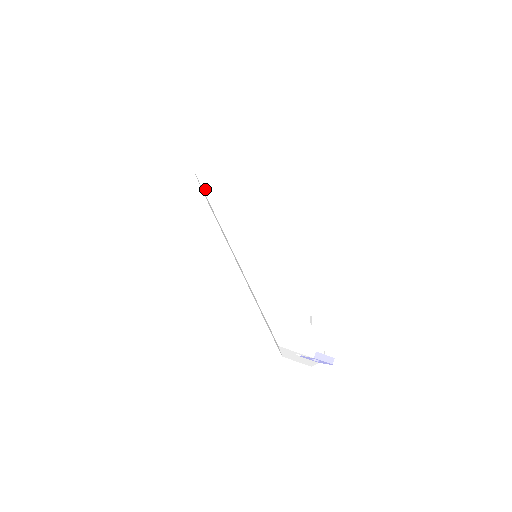
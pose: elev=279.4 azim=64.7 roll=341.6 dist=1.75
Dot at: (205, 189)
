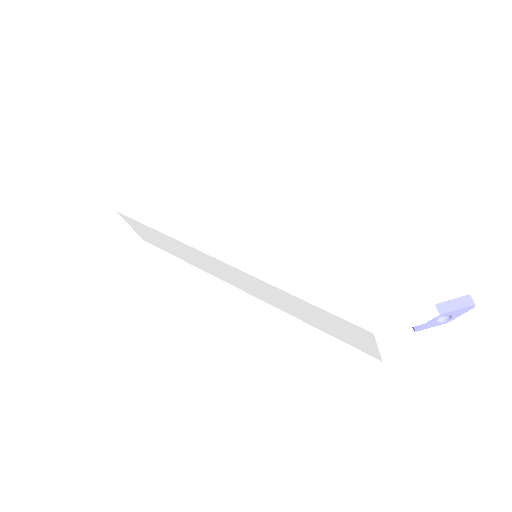
Dot at: (142, 220)
